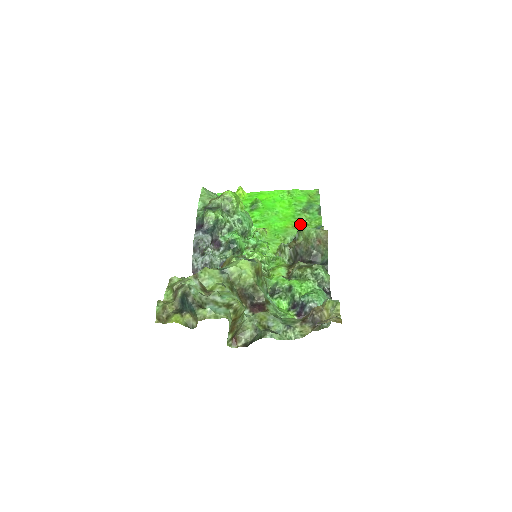
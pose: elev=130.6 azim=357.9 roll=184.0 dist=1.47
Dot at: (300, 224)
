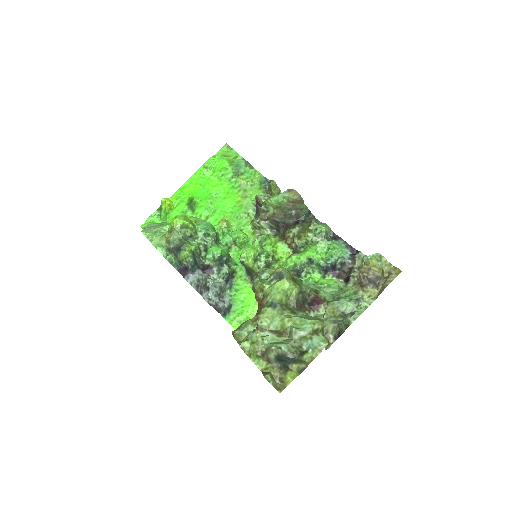
Dot at: (245, 190)
